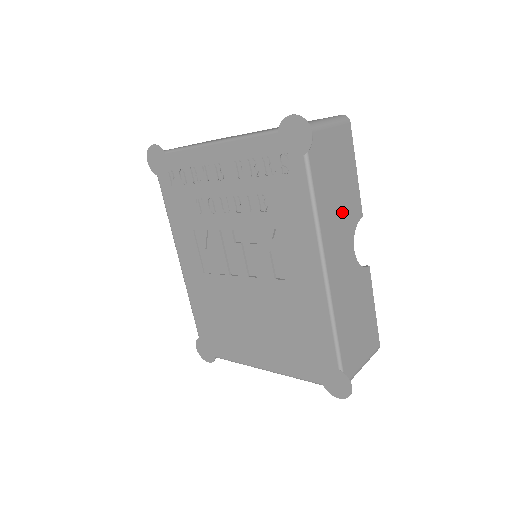
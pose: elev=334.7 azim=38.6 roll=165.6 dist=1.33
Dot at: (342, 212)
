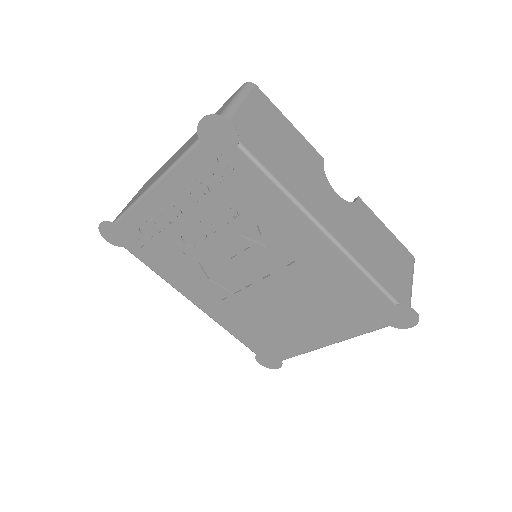
Dot at: (304, 169)
